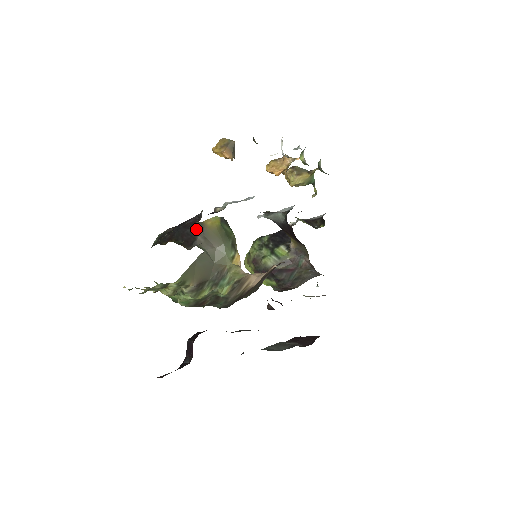
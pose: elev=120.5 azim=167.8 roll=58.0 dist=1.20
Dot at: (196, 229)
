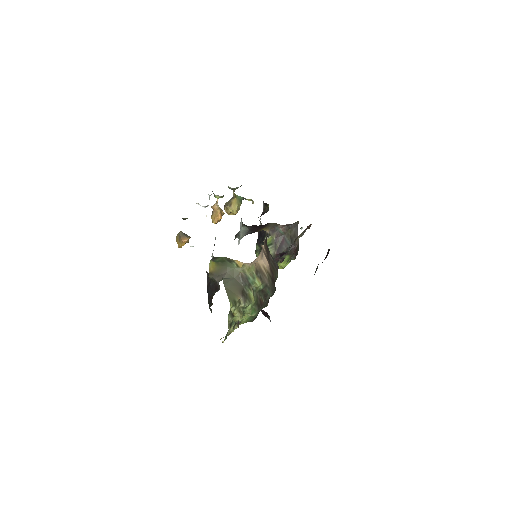
Dot at: (212, 279)
